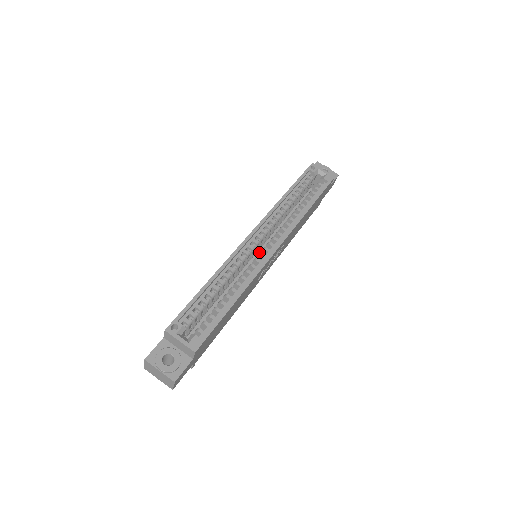
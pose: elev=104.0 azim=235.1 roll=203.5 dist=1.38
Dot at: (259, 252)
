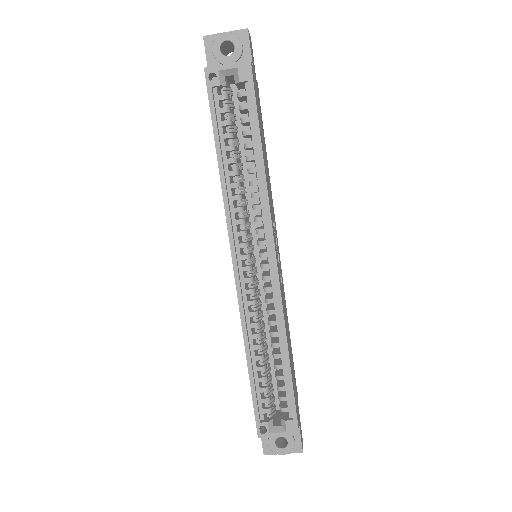
Dot at: (255, 250)
